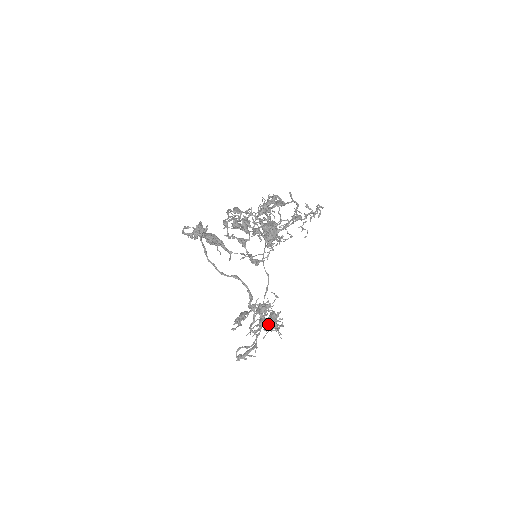
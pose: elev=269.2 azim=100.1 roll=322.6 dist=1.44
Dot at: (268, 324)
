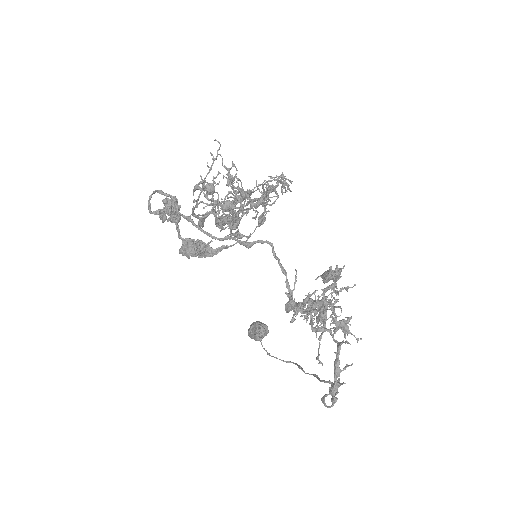
Dot at: (329, 278)
